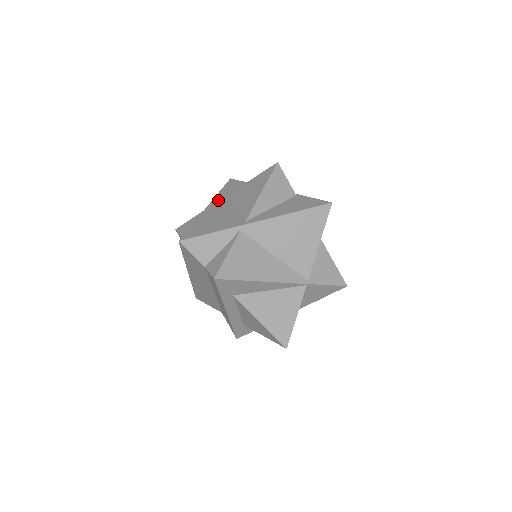
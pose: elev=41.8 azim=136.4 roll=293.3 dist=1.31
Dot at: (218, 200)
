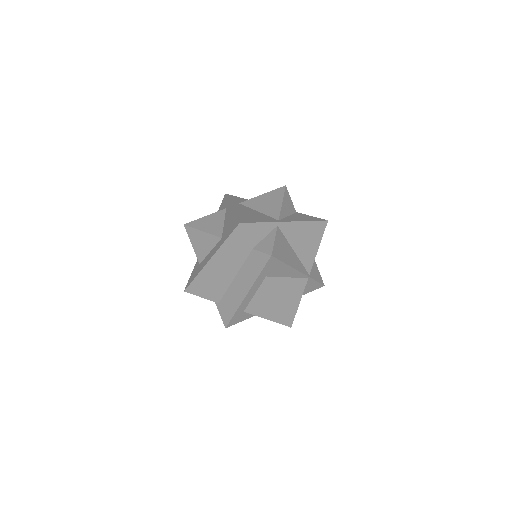
Dot at: (236, 204)
